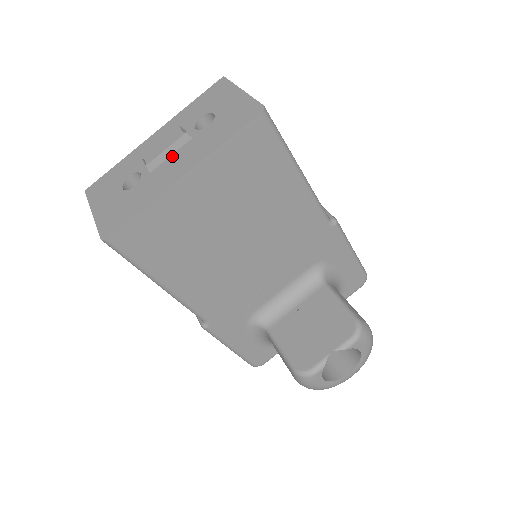
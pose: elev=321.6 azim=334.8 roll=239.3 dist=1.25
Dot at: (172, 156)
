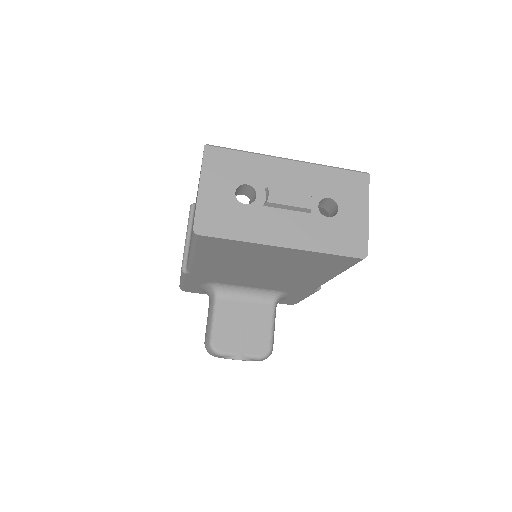
Dot at: (287, 212)
